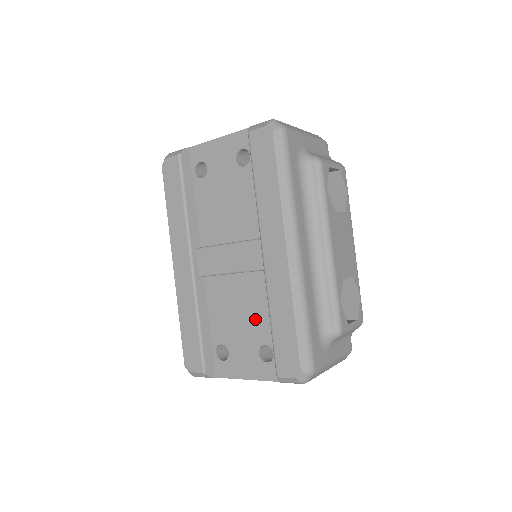
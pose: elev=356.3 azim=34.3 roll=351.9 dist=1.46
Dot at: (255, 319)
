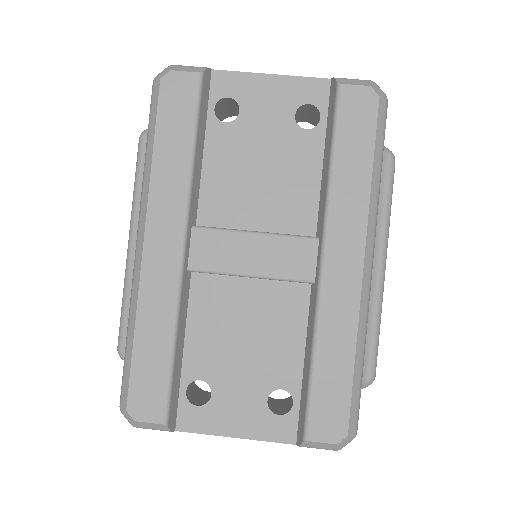
Dot at: (273, 350)
